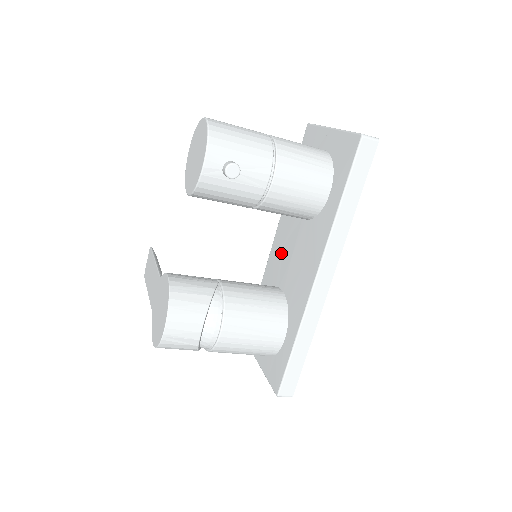
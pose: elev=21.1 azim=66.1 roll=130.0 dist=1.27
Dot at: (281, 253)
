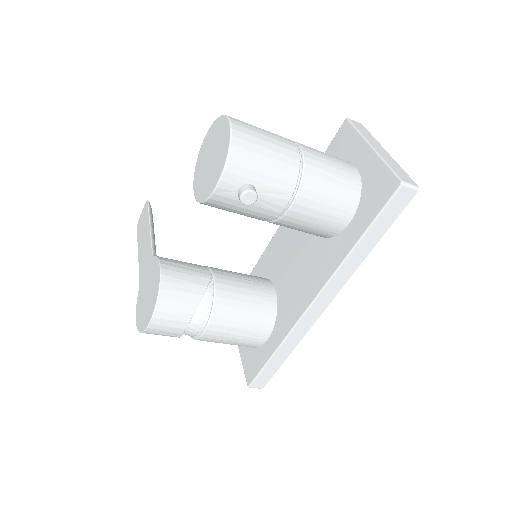
Dot at: (283, 249)
